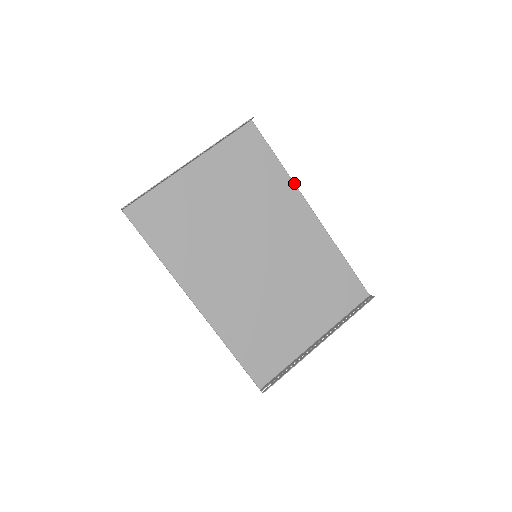
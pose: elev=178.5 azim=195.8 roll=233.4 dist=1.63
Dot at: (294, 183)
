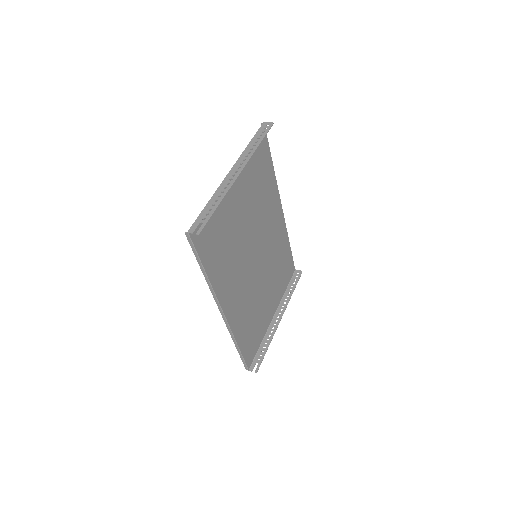
Dot at: occluded
